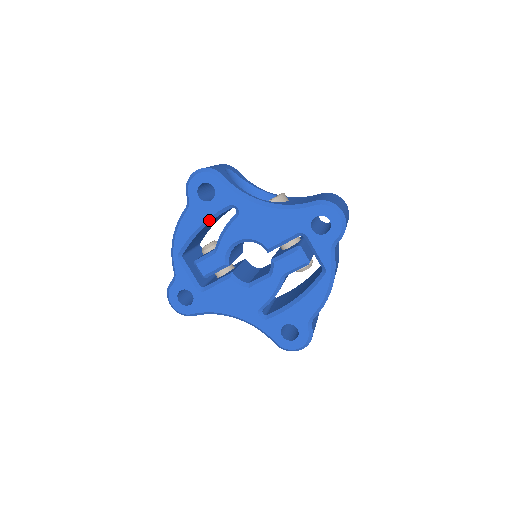
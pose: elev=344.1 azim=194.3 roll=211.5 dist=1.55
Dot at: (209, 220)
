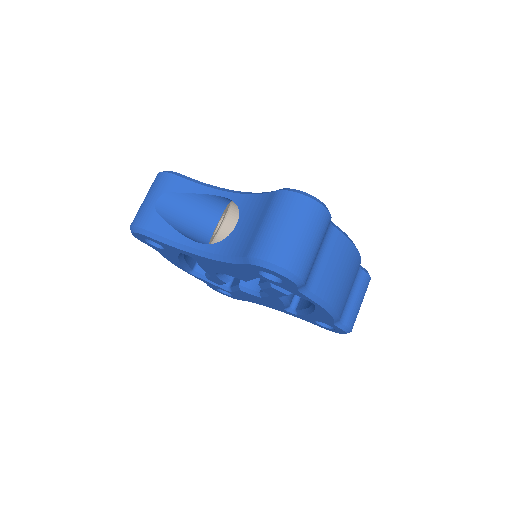
Dot at: (181, 257)
